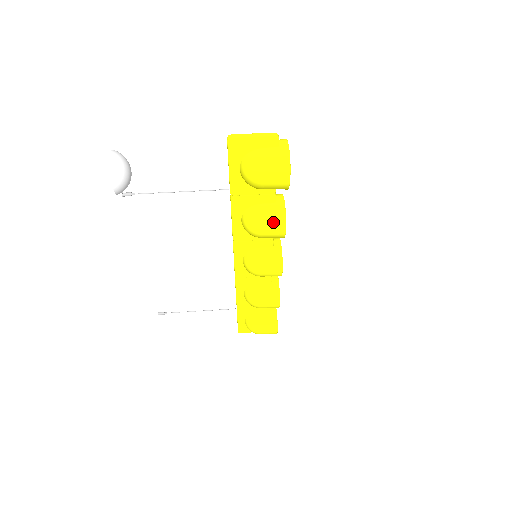
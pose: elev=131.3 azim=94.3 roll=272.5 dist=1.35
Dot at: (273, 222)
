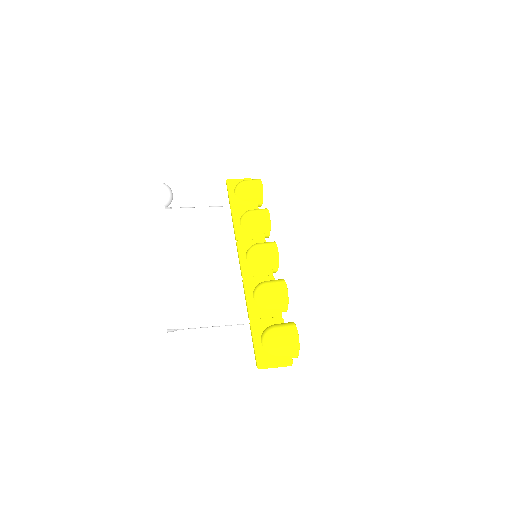
Dot at: (259, 210)
